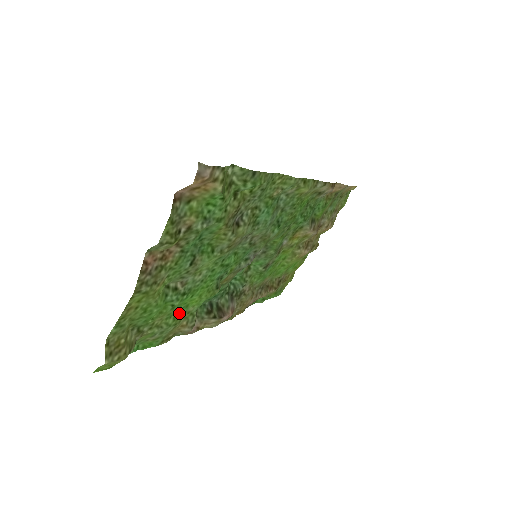
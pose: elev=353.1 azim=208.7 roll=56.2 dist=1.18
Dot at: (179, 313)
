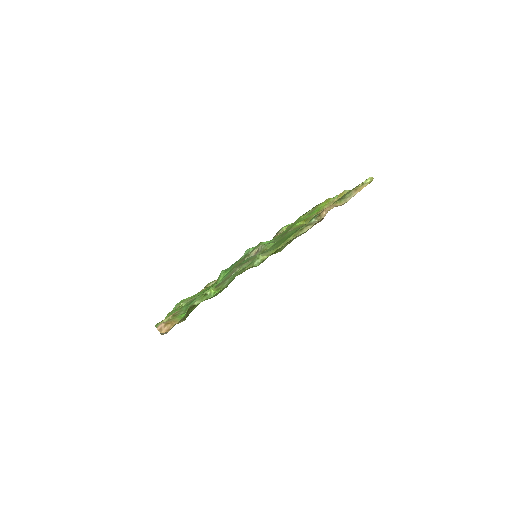
Dot at: (202, 291)
